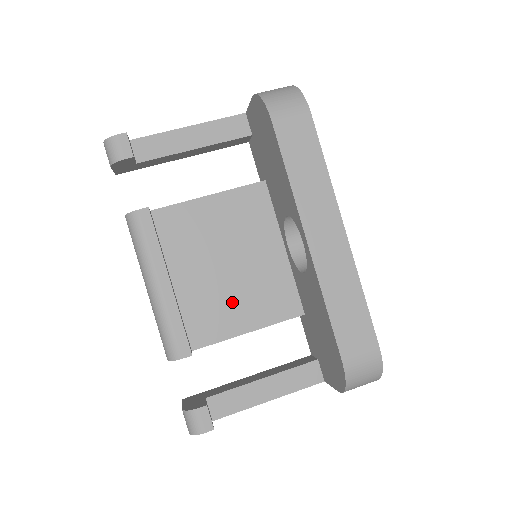
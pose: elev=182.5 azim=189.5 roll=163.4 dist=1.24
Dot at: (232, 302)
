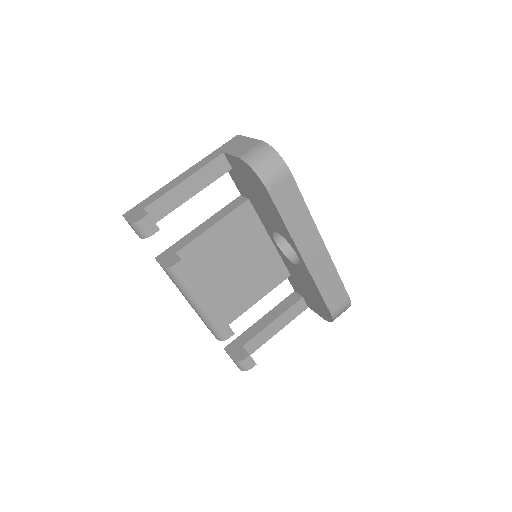
Dot at: (245, 287)
